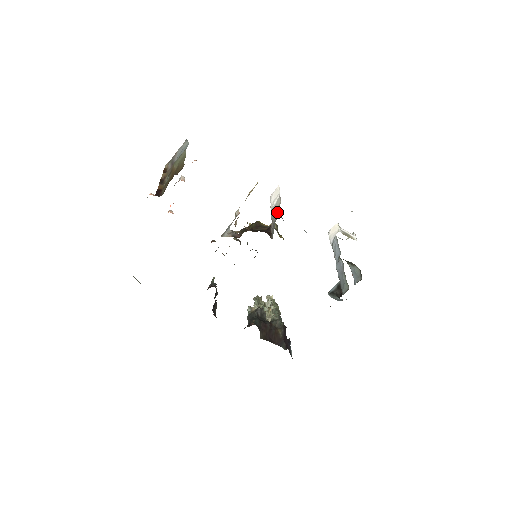
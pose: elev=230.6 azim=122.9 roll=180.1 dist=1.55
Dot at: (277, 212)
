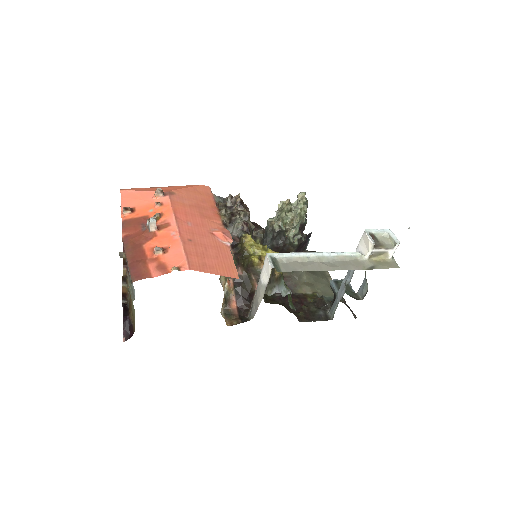
Dot at: (256, 305)
